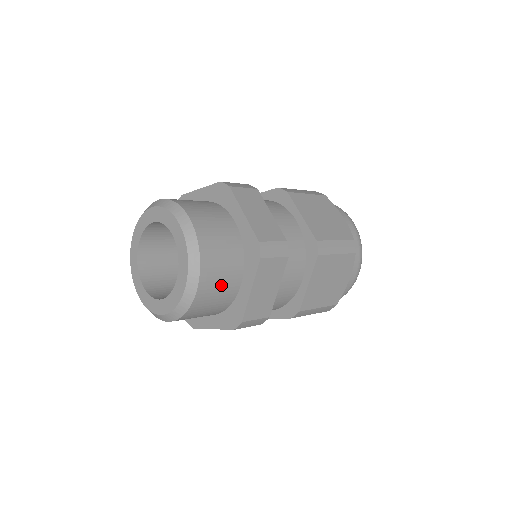
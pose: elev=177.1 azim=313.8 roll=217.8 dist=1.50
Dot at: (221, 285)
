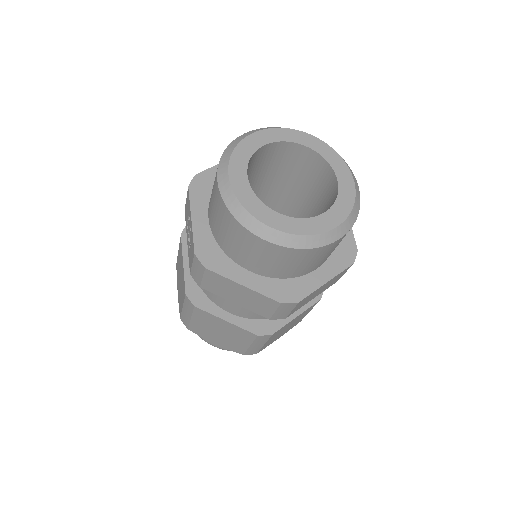
Dot at: (327, 255)
